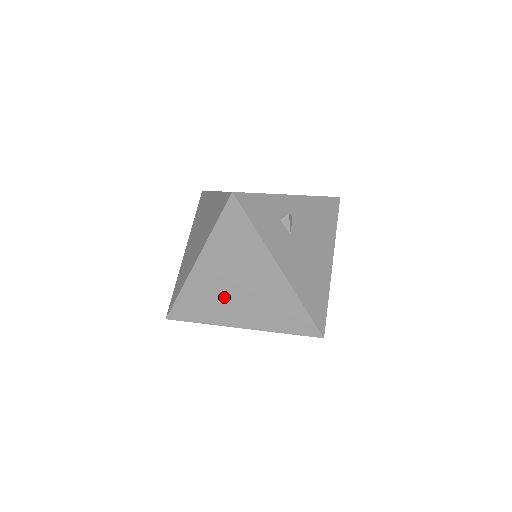
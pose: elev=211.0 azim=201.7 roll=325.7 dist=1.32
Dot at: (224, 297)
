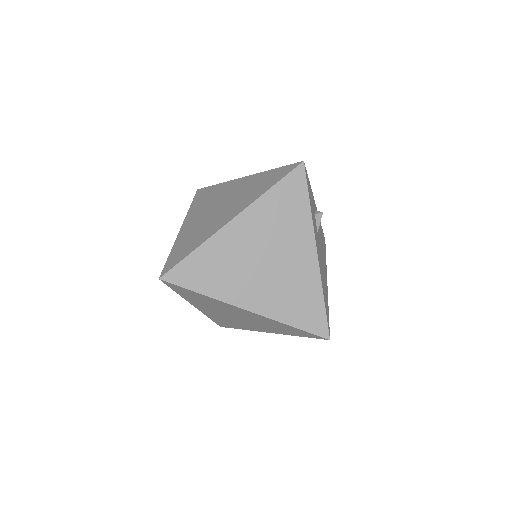
Dot at: (245, 268)
